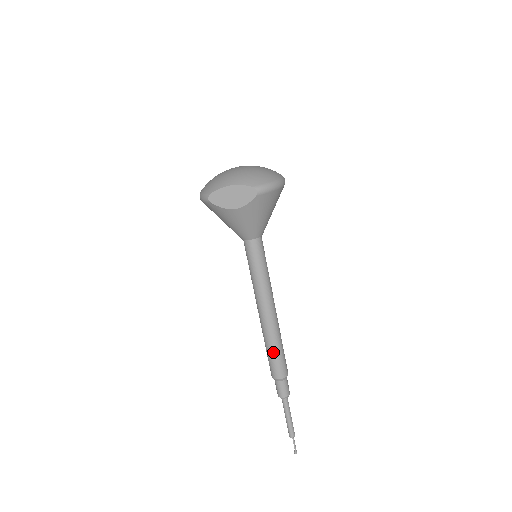
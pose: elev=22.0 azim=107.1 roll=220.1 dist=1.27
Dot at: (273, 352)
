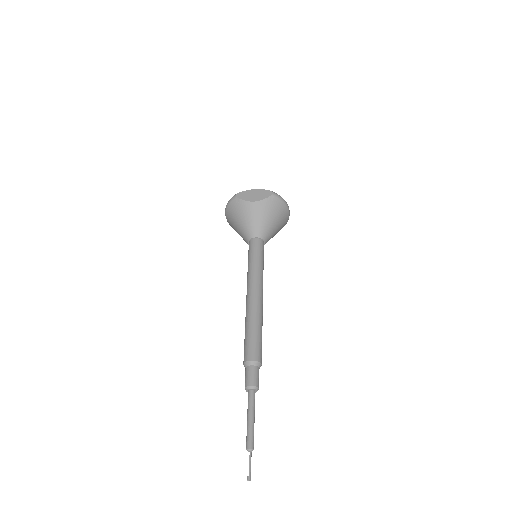
Dot at: (253, 330)
